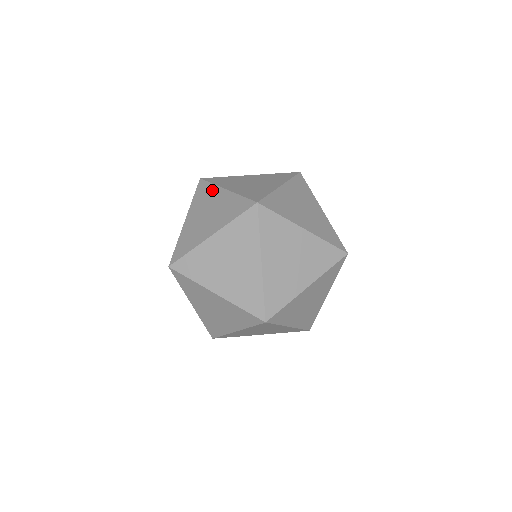
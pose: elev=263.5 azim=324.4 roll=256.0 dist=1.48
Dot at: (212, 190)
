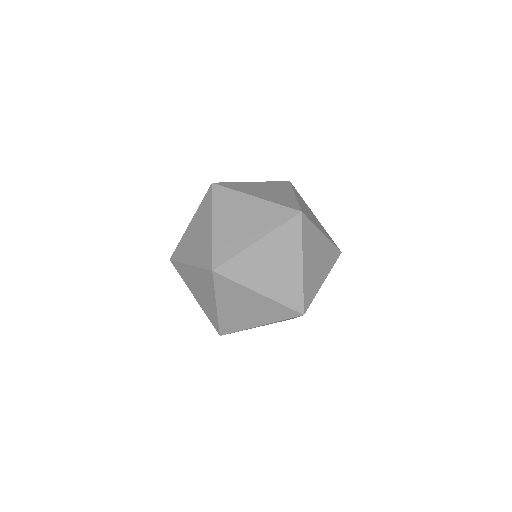
Dot at: (183, 239)
